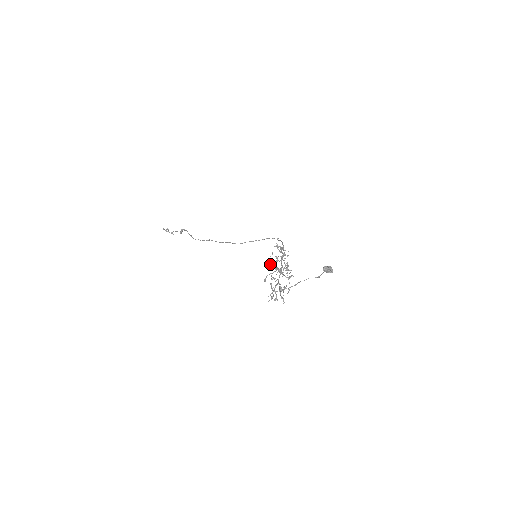
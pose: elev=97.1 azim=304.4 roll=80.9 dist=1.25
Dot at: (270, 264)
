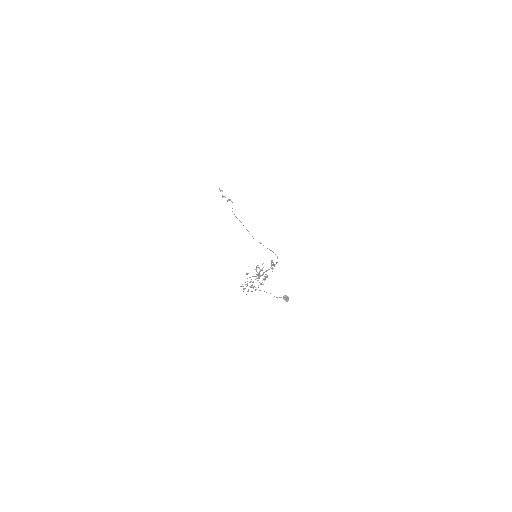
Dot at: occluded
